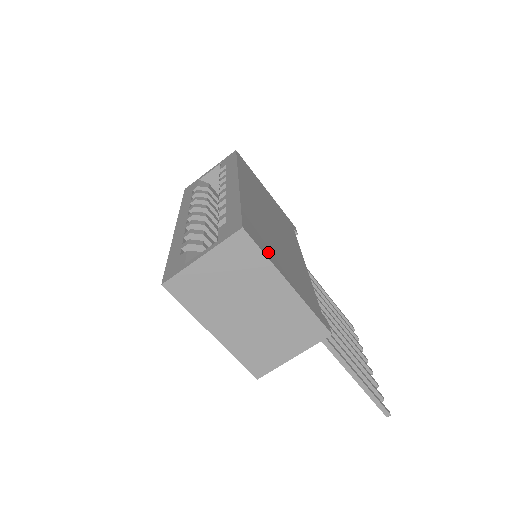
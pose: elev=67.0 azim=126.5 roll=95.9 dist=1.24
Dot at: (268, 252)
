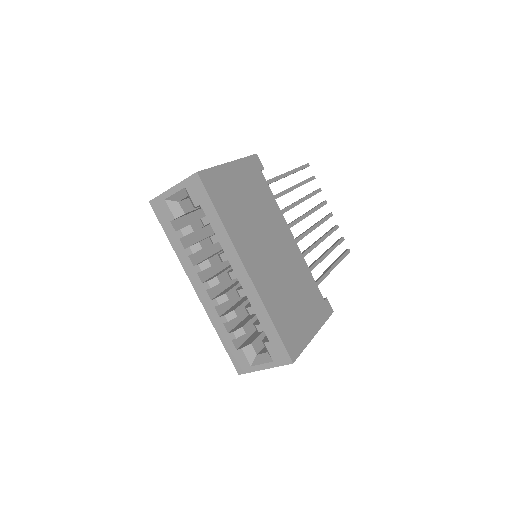
Dot at: (301, 338)
